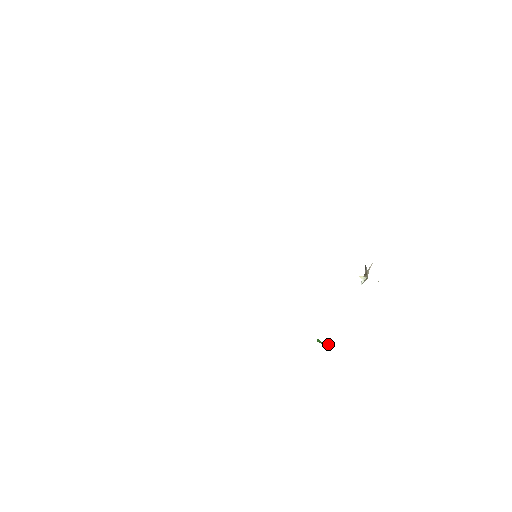
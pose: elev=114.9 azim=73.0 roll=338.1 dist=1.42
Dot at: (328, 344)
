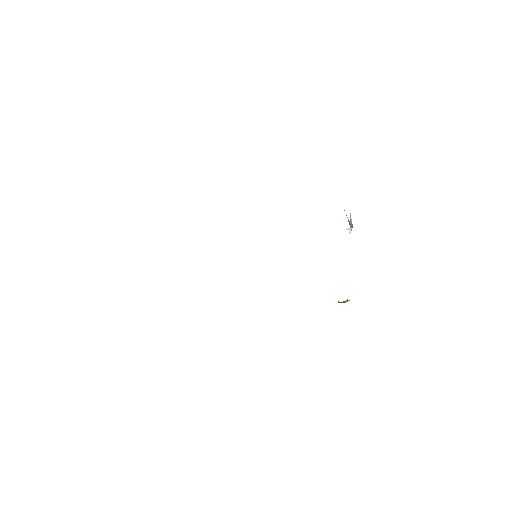
Dot at: (347, 301)
